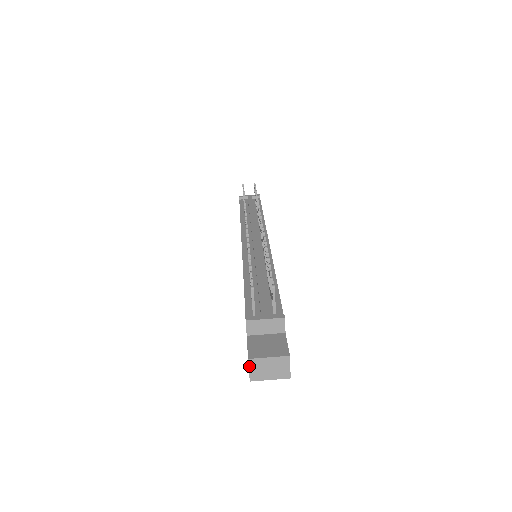
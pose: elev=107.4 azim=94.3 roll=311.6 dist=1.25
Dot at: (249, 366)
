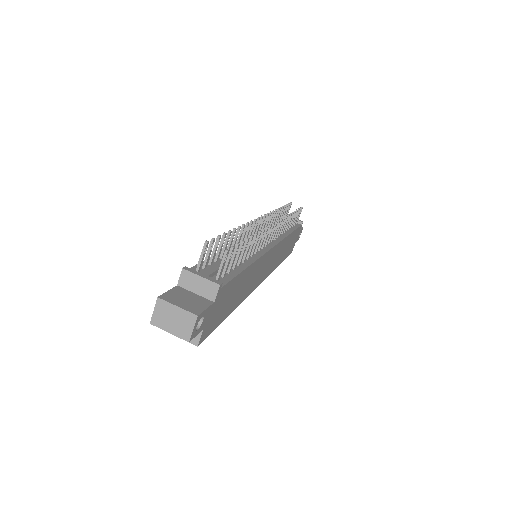
Dot at: (156, 306)
